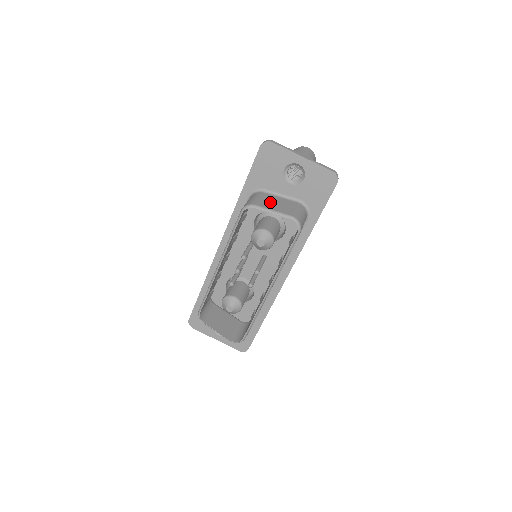
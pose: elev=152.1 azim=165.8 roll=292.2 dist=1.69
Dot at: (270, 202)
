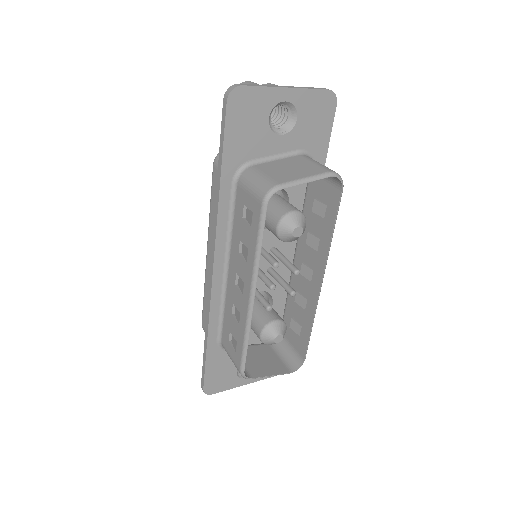
Dot at: (282, 171)
